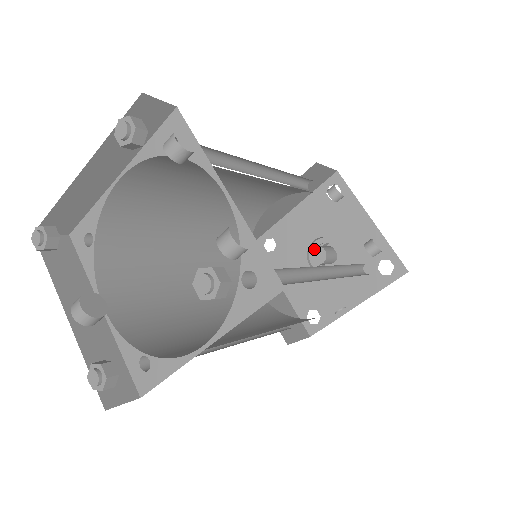
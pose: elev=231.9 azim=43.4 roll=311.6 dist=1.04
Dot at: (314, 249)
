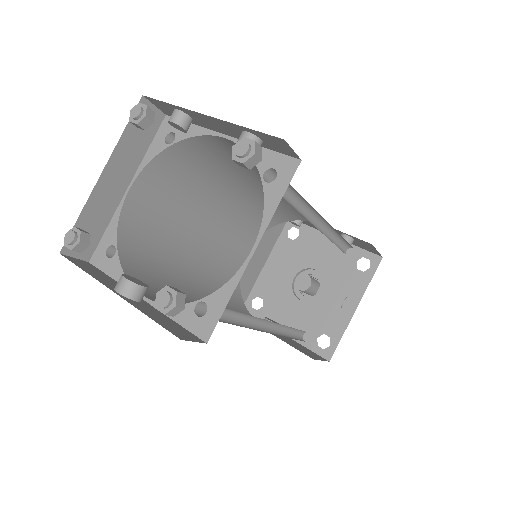
Dot at: (298, 279)
